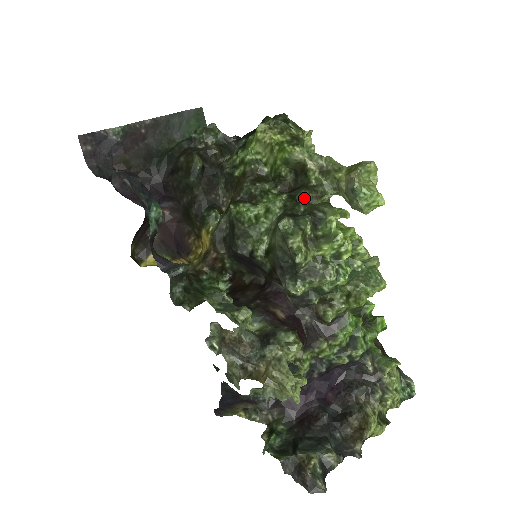
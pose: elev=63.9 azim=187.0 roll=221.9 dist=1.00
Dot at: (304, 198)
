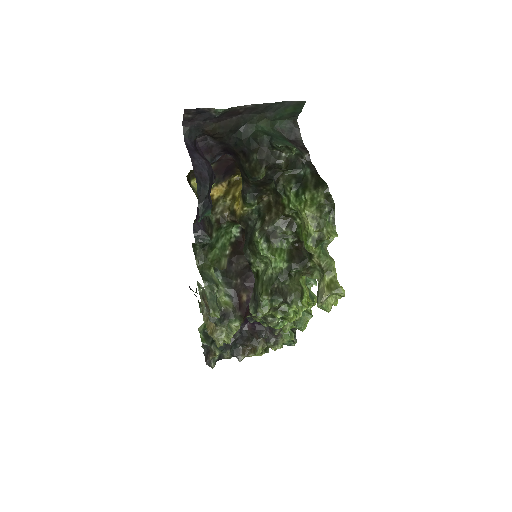
Dot at: (297, 271)
